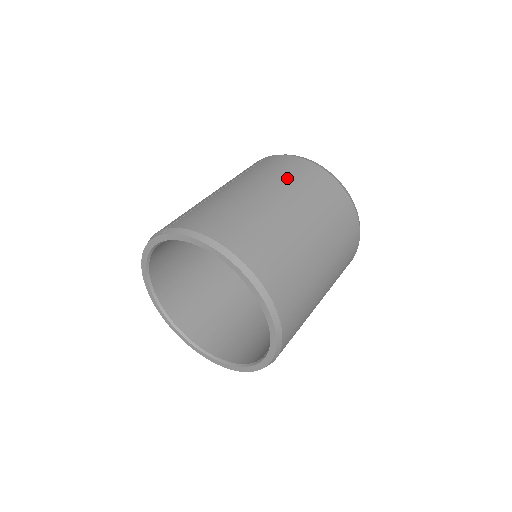
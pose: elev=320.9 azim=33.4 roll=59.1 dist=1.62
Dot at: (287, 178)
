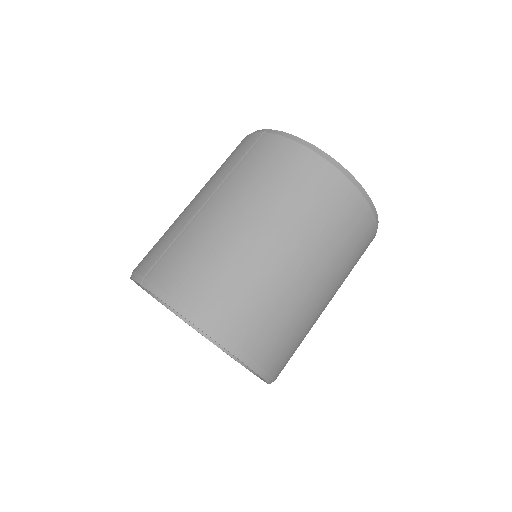
Dot at: (281, 191)
